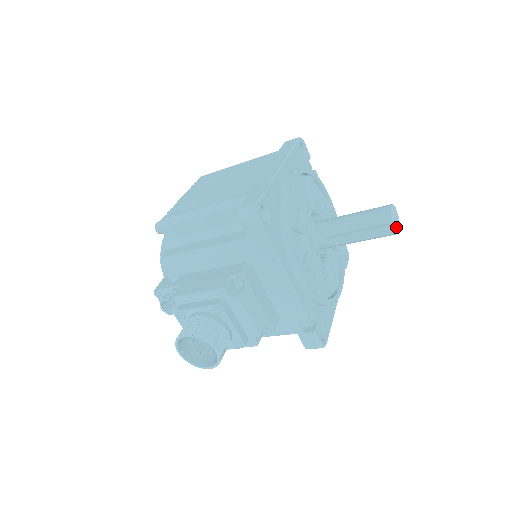
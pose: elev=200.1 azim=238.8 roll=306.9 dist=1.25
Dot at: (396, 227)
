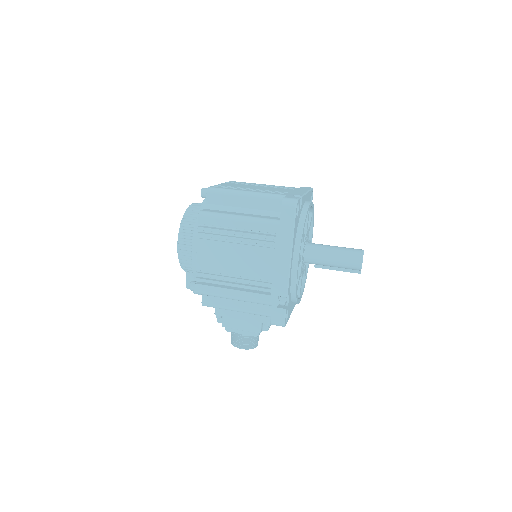
Dot at: occluded
